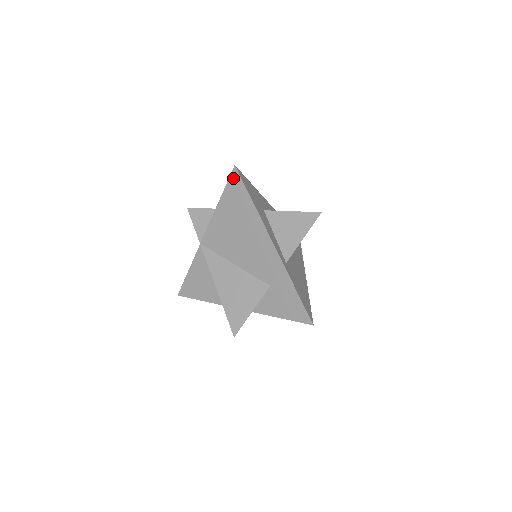
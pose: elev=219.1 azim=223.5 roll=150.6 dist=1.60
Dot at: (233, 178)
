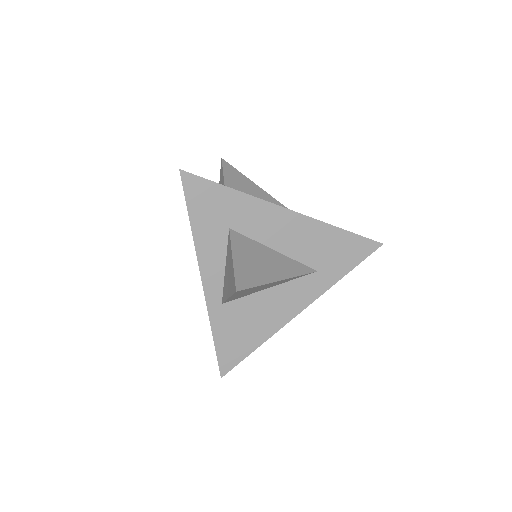
Dot at: occluded
